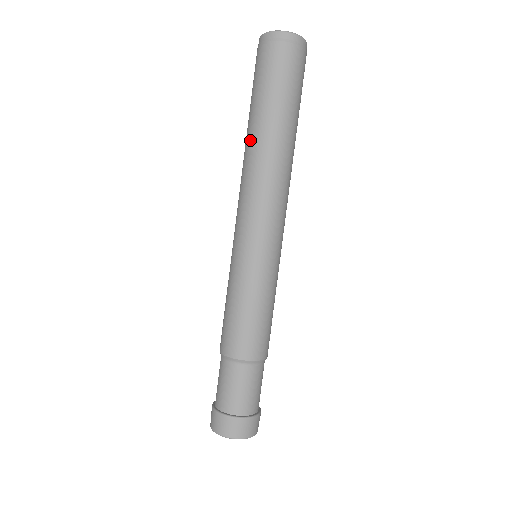
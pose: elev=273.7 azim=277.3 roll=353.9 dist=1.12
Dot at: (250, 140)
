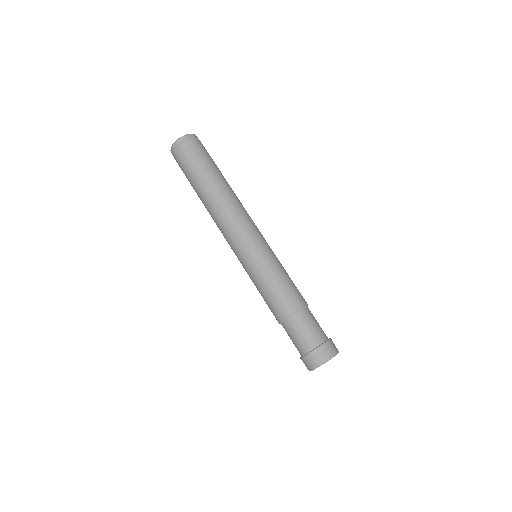
Dot at: (209, 195)
